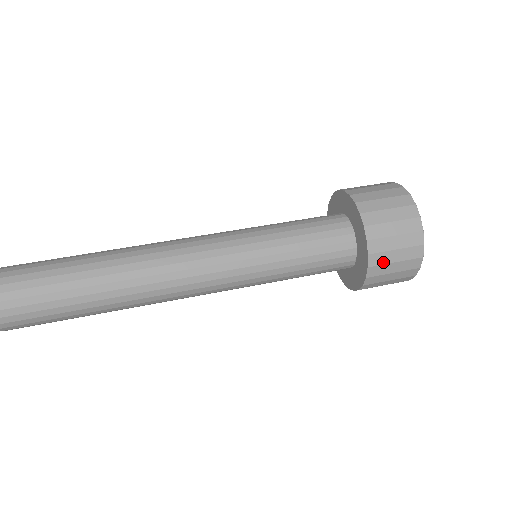
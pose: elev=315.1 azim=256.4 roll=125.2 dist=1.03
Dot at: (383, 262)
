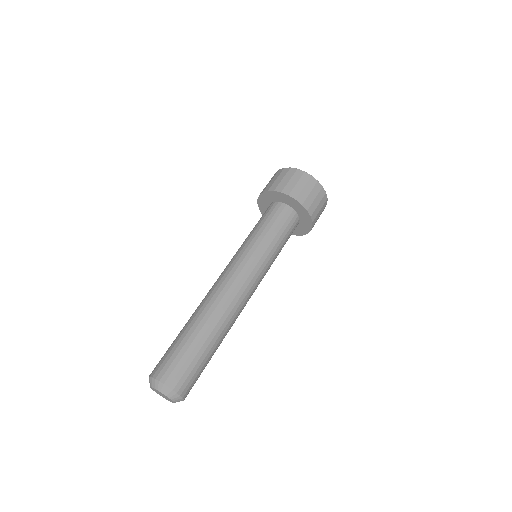
Dot at: occluded
